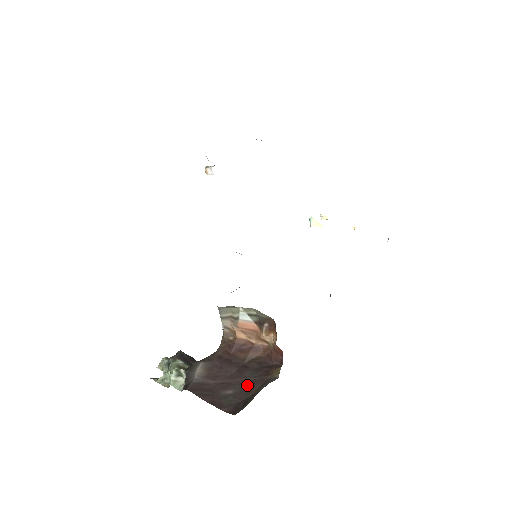
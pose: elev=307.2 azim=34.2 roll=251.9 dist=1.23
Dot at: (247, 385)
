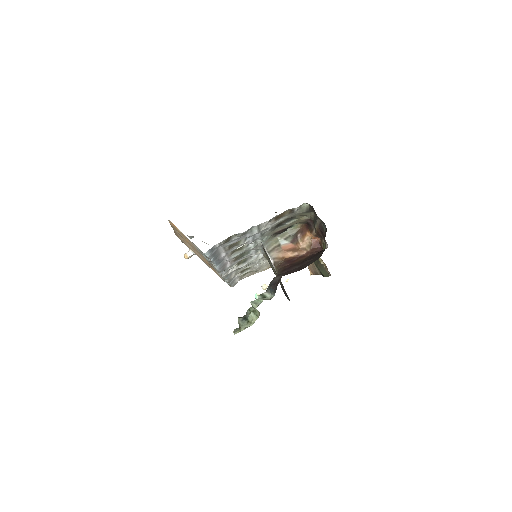
Dot at: (314, 258)
